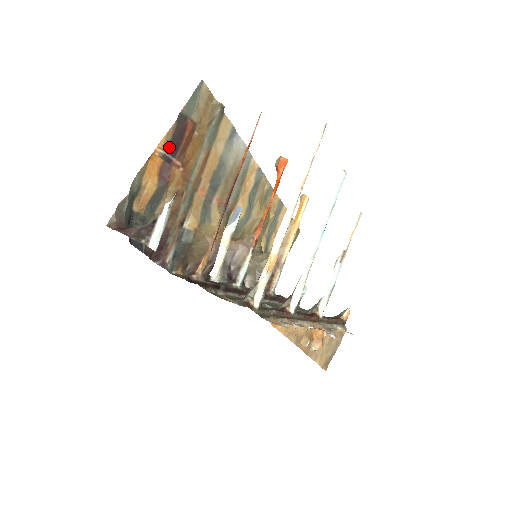
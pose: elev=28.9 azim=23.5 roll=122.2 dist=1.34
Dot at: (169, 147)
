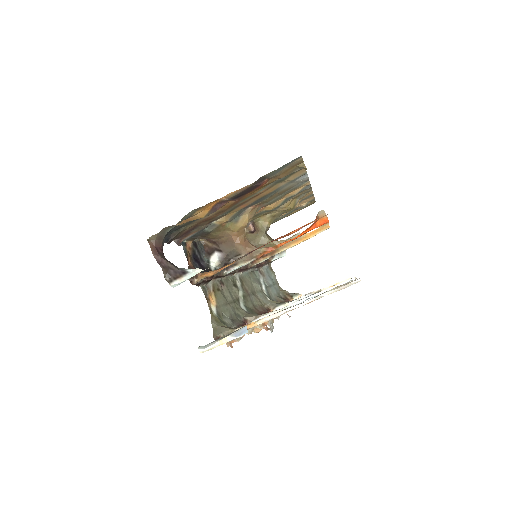
Dot at: (234, 196)
